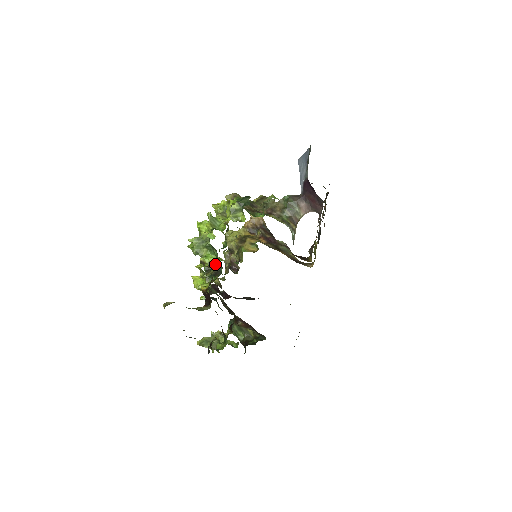
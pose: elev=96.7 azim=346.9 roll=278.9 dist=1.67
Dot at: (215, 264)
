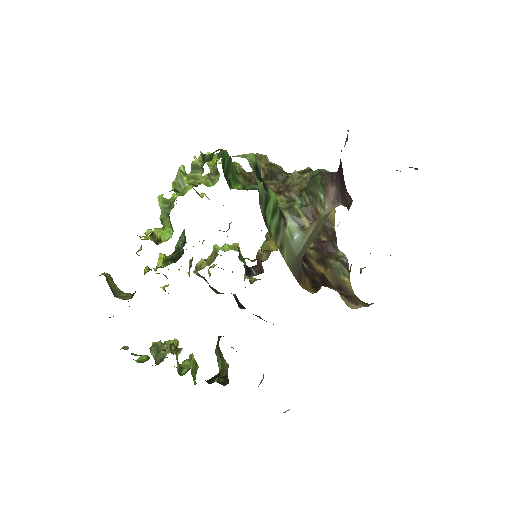
Dot at: (183, 245)
